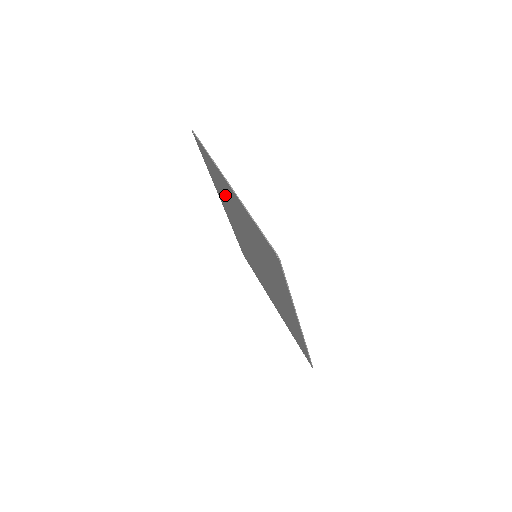
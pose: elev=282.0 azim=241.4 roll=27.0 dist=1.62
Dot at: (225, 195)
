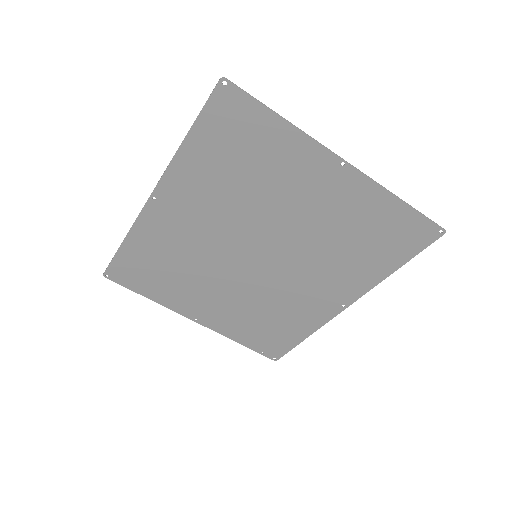
Dot at: (250, 180)
